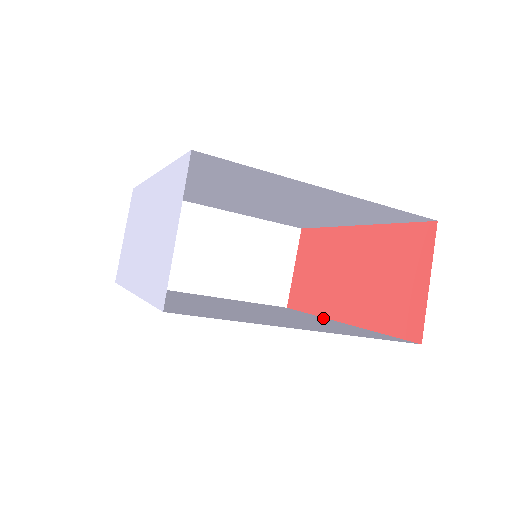
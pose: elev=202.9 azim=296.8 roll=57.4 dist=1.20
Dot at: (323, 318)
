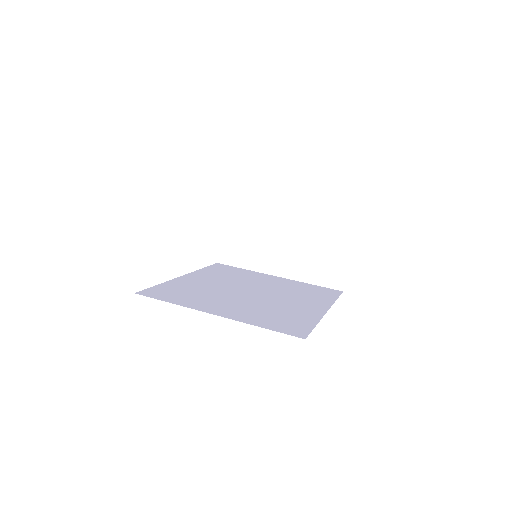
Dot at: (325, 306)
